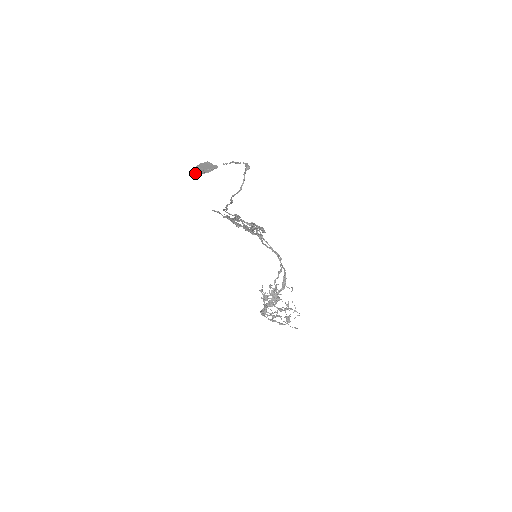
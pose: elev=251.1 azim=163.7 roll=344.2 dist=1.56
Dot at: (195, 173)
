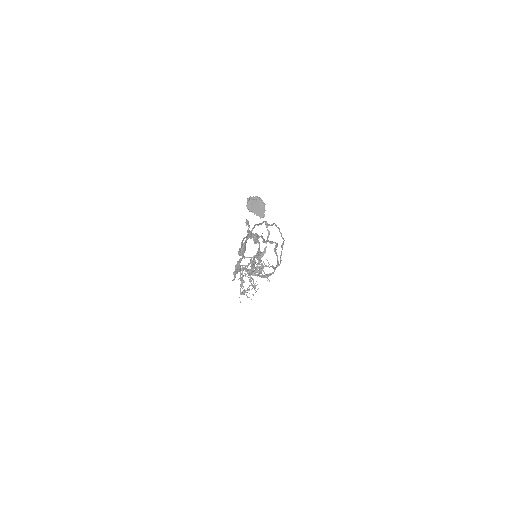
Dot at: (247, 203)
